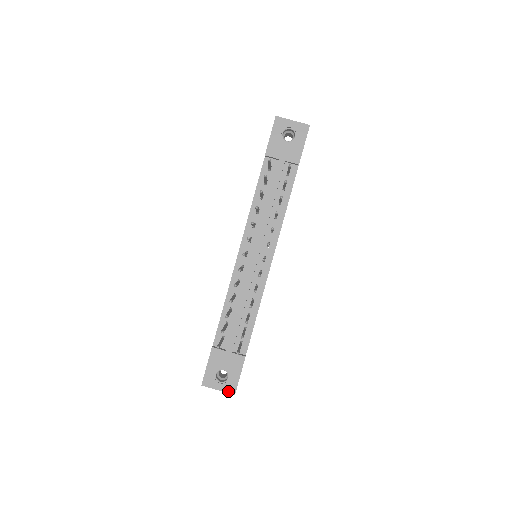
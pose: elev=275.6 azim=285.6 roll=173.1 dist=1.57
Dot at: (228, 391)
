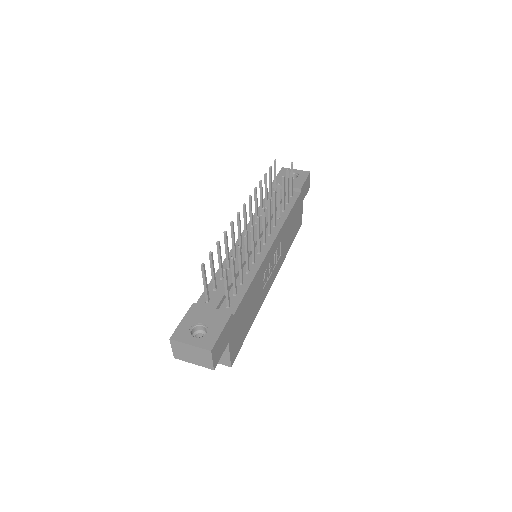
Dot at: (203, 346)
